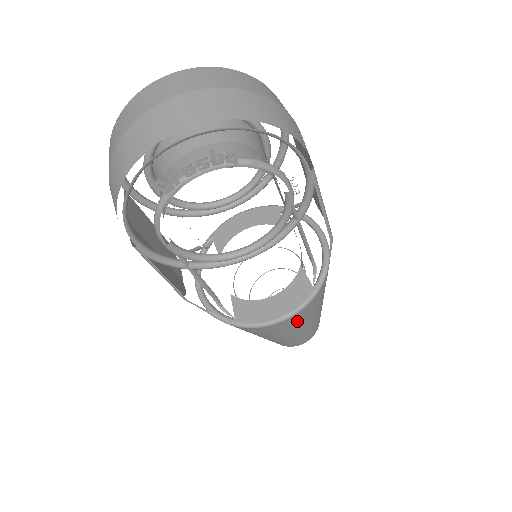
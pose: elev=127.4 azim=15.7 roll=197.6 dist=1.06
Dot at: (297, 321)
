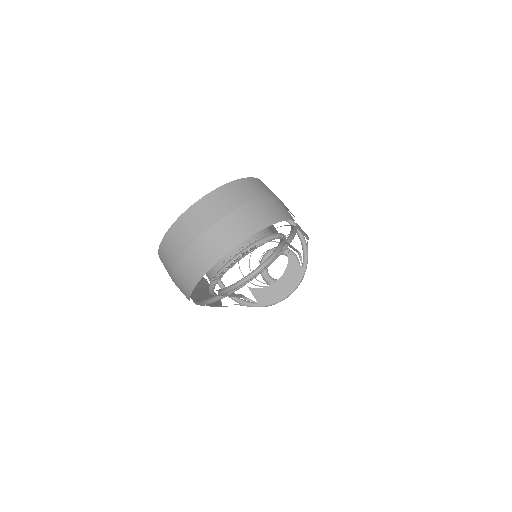
Dot at: occluded
